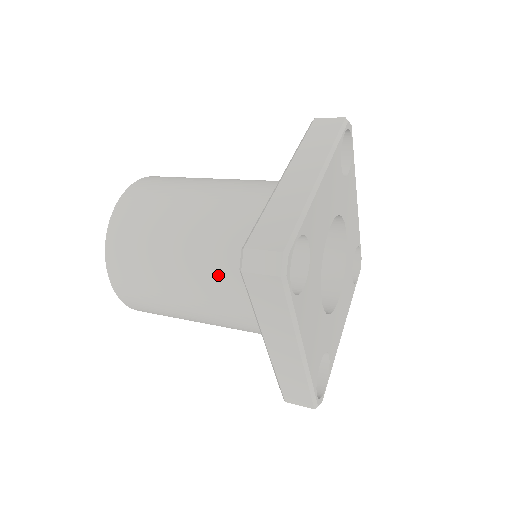
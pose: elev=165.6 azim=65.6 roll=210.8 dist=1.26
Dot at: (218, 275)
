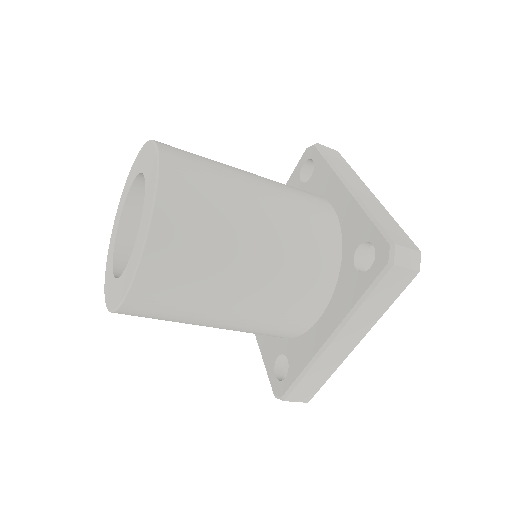
Dot at: (293, 269)
